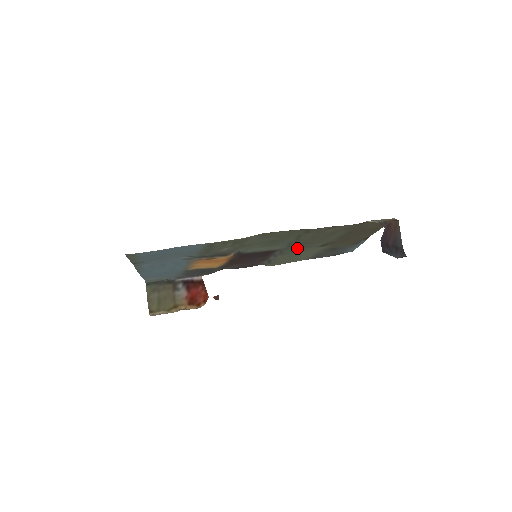
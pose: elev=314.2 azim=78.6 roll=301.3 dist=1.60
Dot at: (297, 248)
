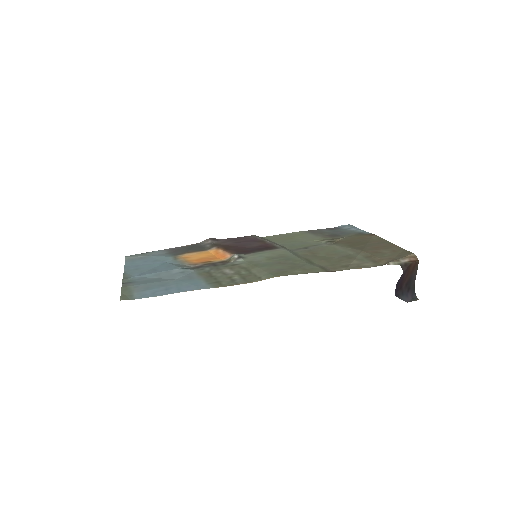
Dot at: (300, 247)
